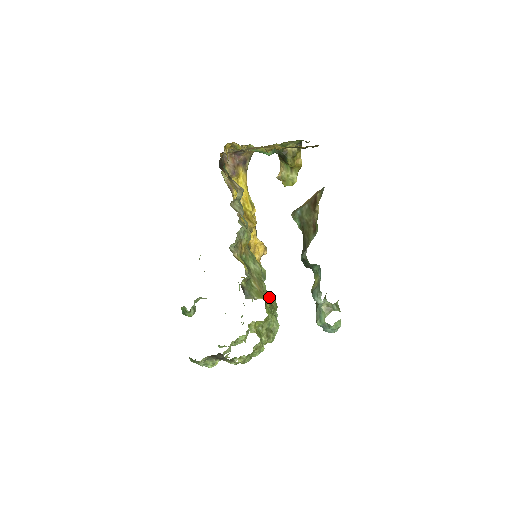
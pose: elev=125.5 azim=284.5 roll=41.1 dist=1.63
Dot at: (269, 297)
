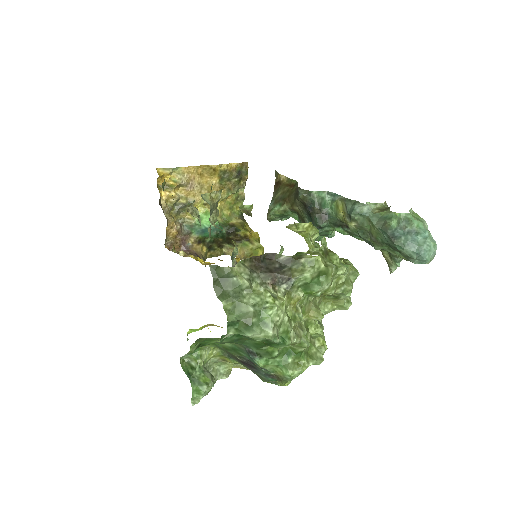
Dot at: occluded
